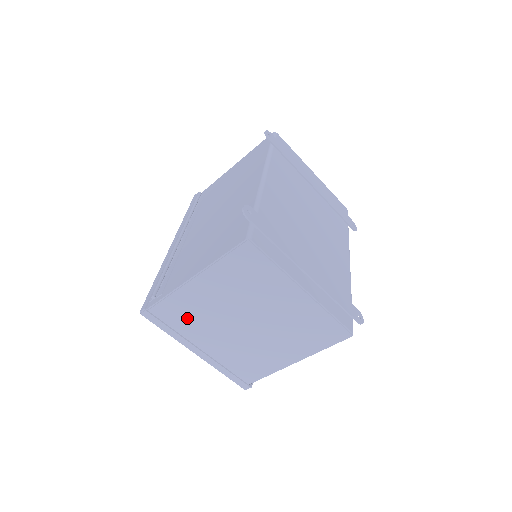
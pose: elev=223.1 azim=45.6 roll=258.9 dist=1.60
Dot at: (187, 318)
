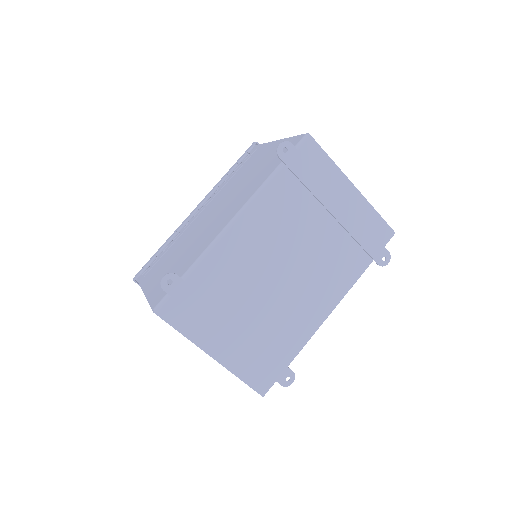
Dot at: occluded
